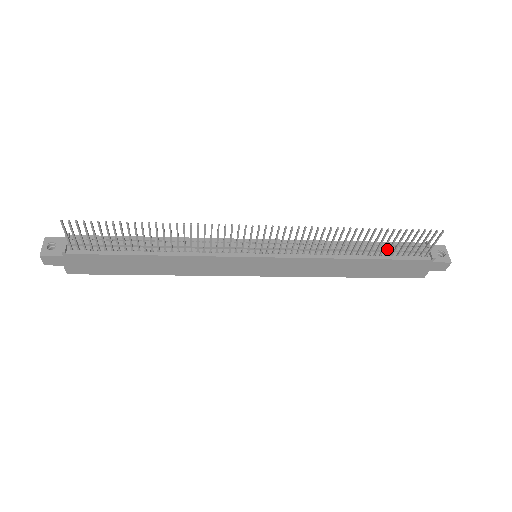
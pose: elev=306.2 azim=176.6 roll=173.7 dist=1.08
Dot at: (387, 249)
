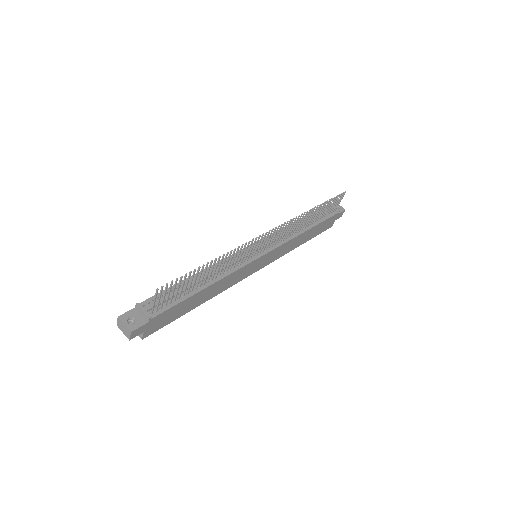
Dot at: occluded
